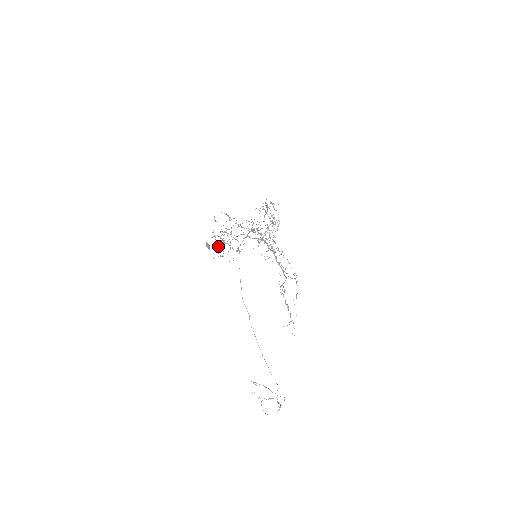
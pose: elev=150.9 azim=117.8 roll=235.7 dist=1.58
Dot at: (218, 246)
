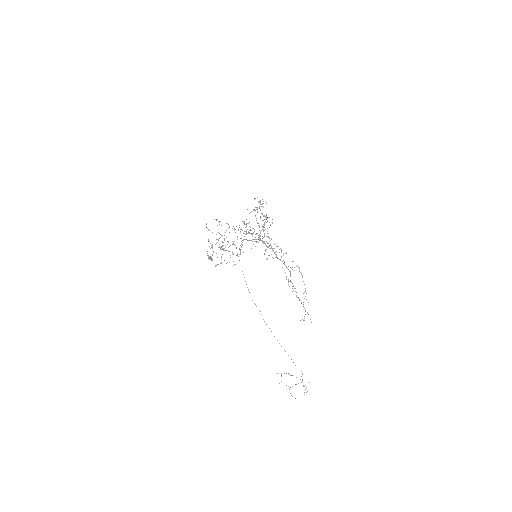
Dot at: occluded
